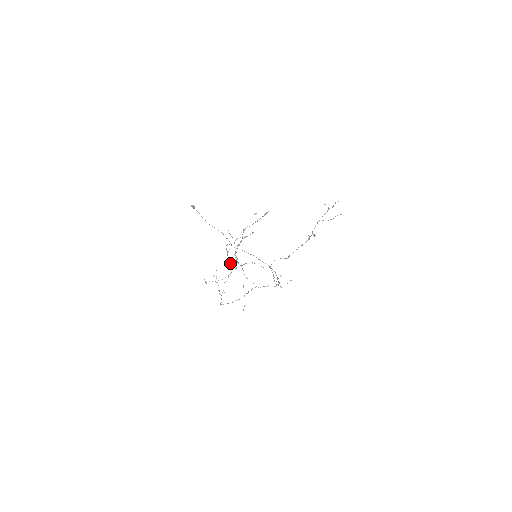
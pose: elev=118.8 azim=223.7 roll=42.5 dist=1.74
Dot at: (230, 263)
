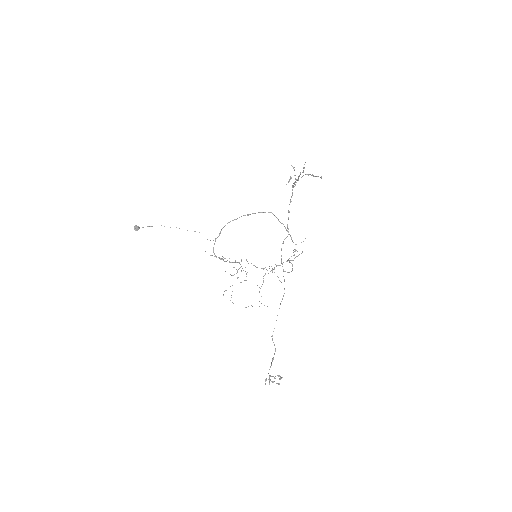
Dot at: occluded
